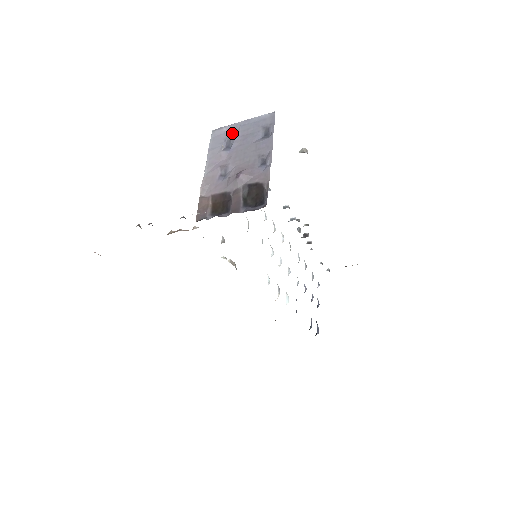
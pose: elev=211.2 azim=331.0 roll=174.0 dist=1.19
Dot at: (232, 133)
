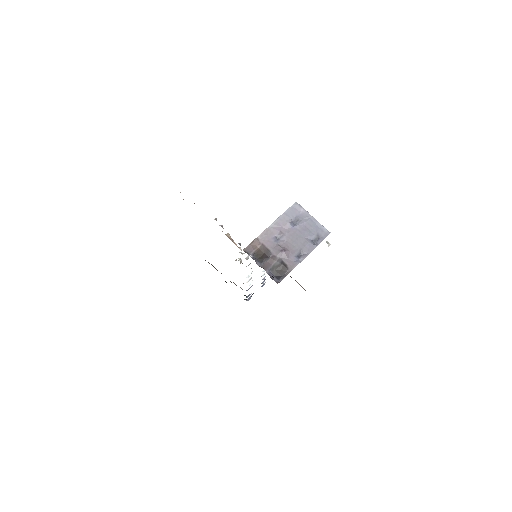
Dot at: (303, 217)
